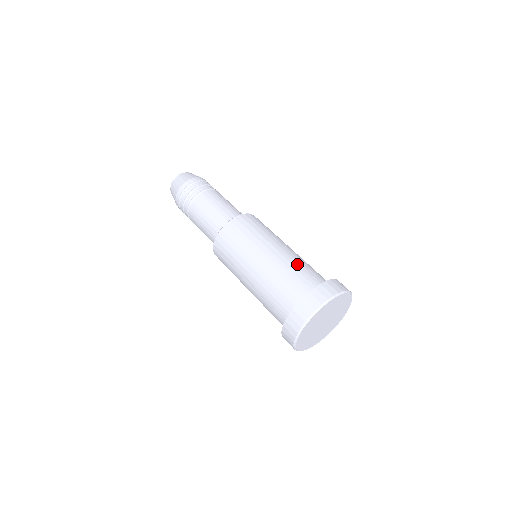
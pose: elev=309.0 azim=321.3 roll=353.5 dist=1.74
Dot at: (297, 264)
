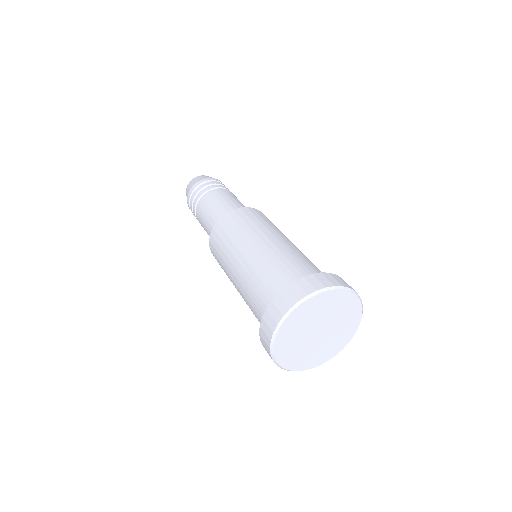
Dot at: (309, 260)
